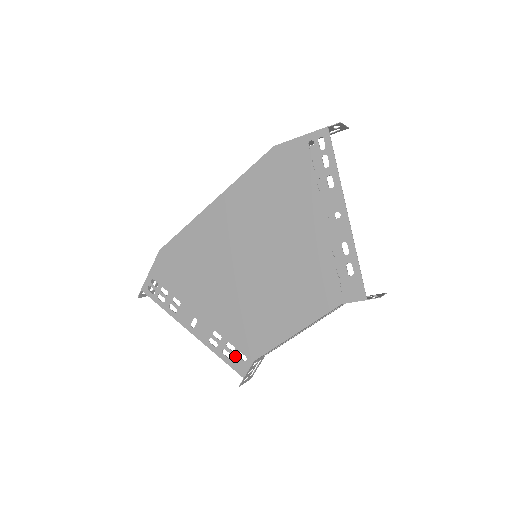
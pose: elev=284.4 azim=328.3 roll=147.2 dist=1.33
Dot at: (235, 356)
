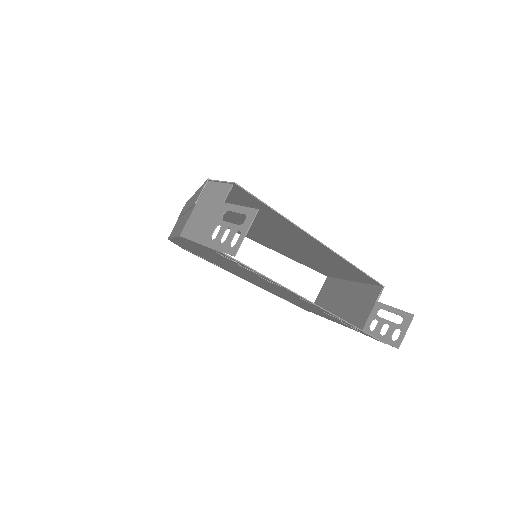
Dot at: occluded
